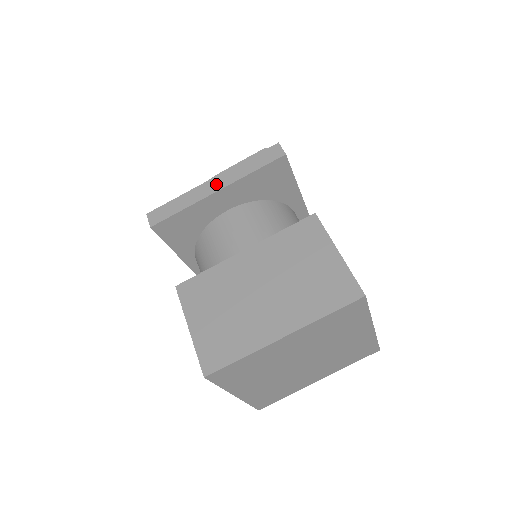
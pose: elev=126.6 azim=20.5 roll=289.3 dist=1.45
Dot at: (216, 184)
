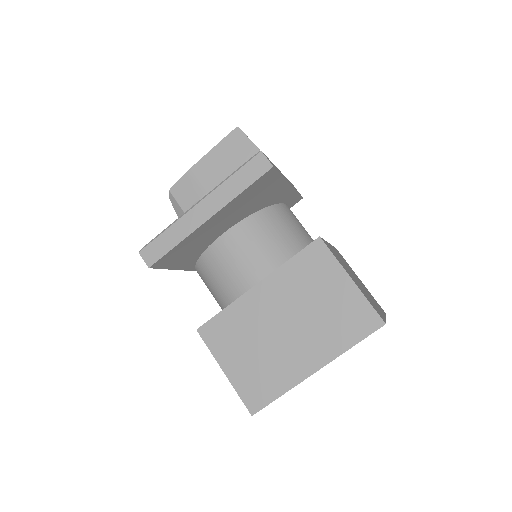
Dot at: (205, 210)
